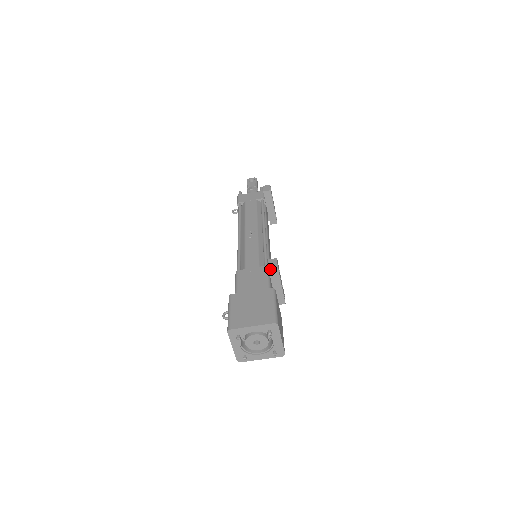
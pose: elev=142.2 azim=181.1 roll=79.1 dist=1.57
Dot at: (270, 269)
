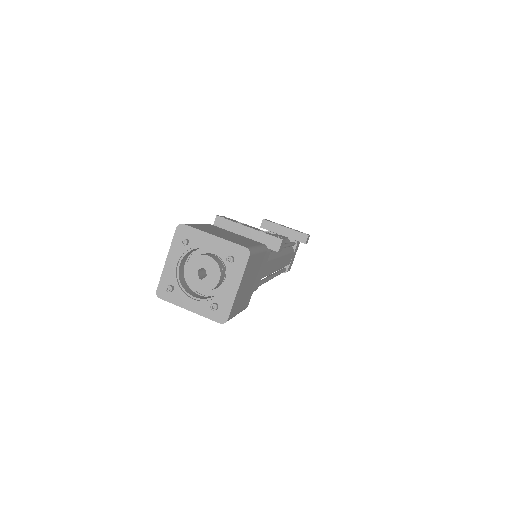
Dot at: occluded
